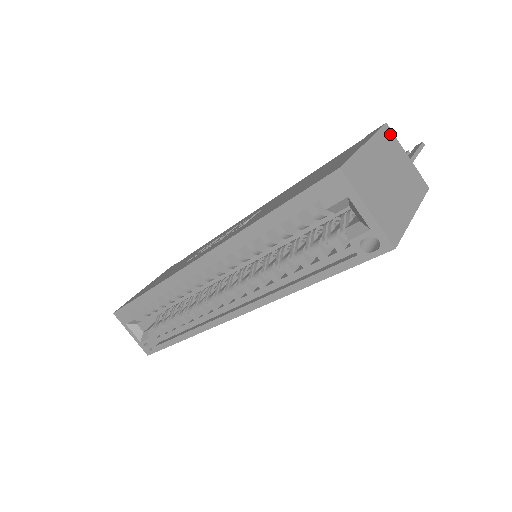
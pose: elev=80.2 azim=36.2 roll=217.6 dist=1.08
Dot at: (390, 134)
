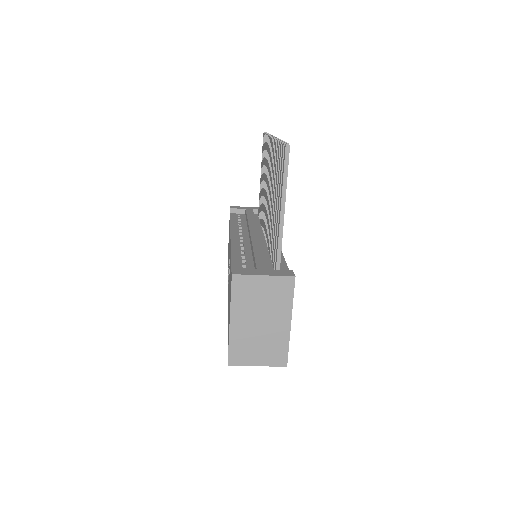
Dot at: (240, 280)
